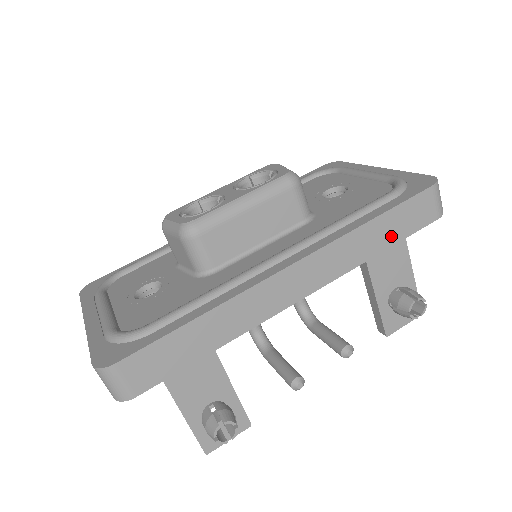
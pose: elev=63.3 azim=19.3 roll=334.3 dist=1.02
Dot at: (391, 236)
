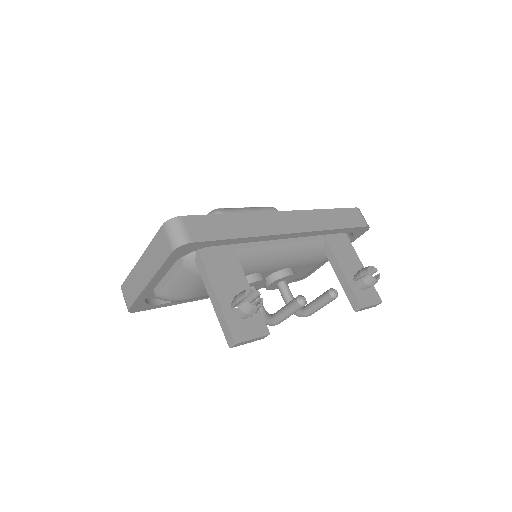
Dot at: (341, 223)
